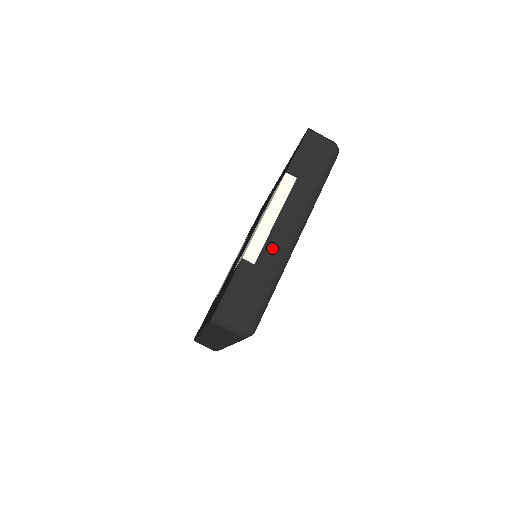
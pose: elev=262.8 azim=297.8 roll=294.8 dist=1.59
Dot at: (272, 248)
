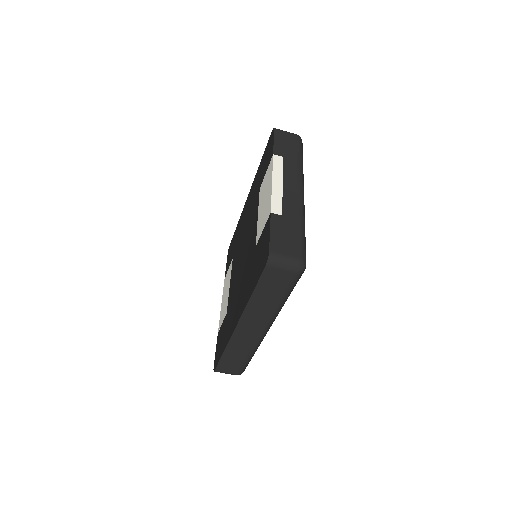
Dot at: (290, 203)
